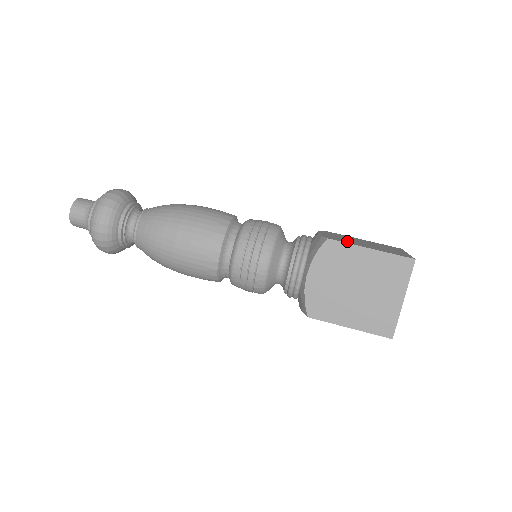
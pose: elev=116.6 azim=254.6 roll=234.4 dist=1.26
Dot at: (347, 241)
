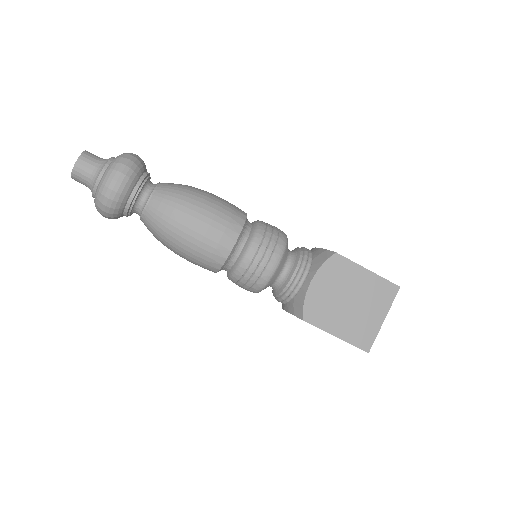
Dot at: (325, 315)
